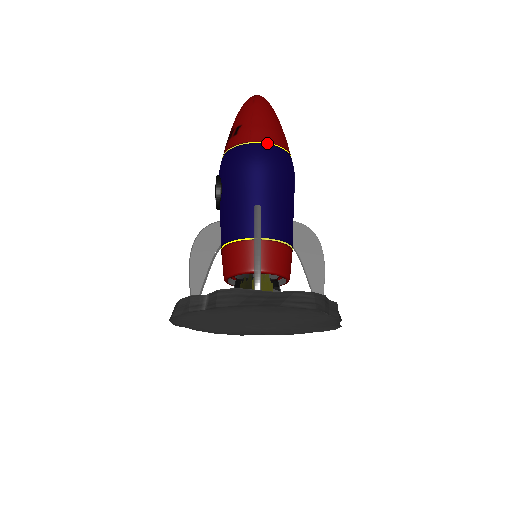
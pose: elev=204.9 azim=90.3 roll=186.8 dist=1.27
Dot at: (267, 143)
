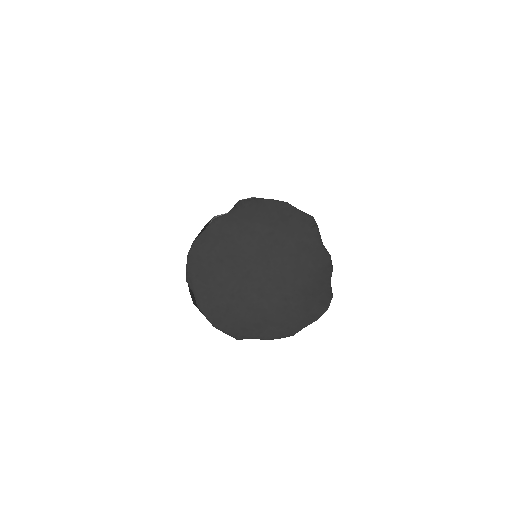
Dot at: occluded
